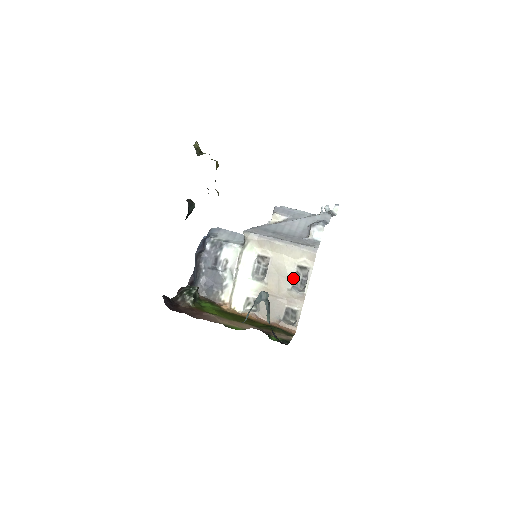
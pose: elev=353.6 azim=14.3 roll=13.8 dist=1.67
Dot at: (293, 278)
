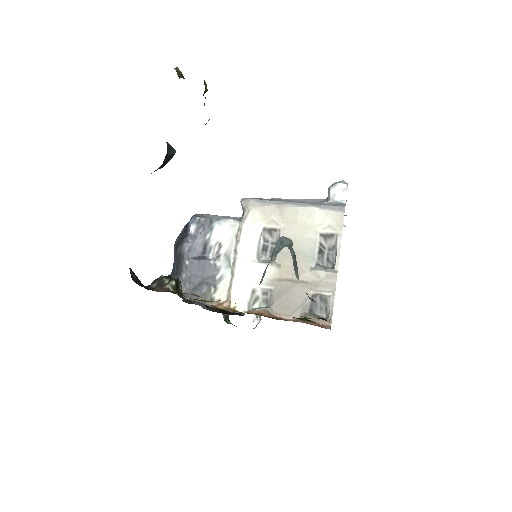
Dot at: (316, 252)
